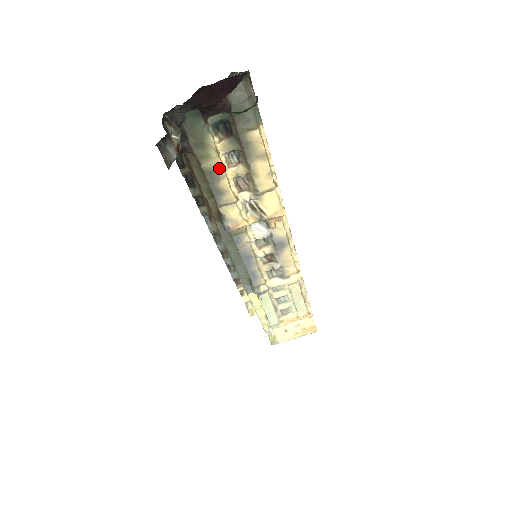
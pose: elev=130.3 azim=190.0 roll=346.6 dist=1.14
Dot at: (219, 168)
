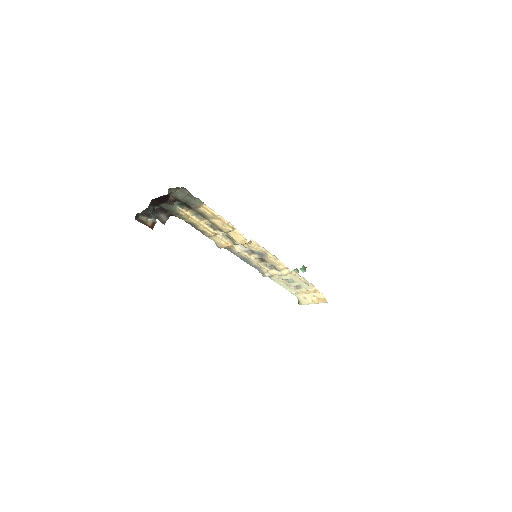
Dot at: (193, 222)
